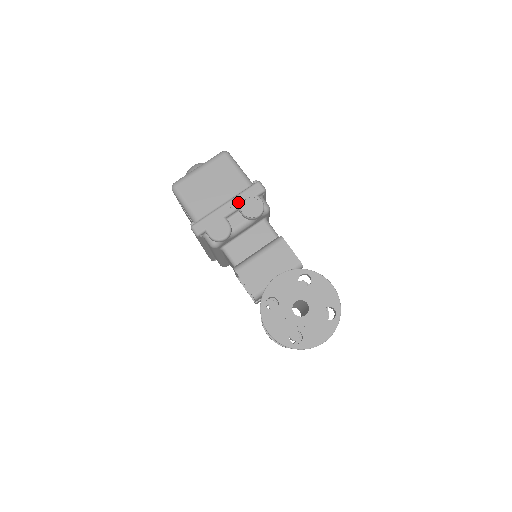
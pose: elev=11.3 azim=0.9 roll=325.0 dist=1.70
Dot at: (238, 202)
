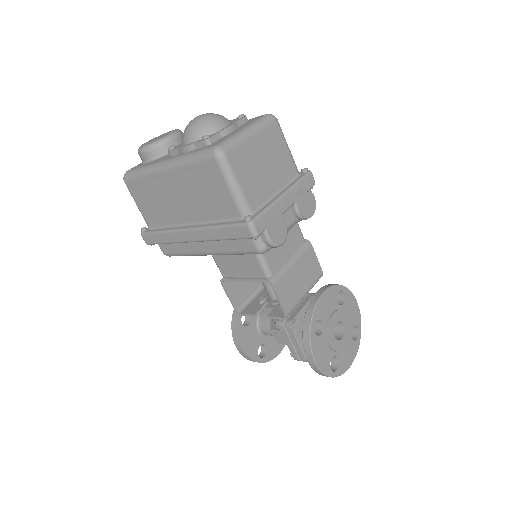
Dot at: (295, 195)
